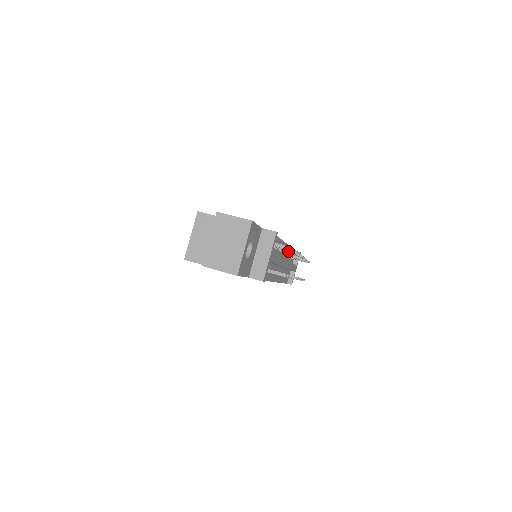
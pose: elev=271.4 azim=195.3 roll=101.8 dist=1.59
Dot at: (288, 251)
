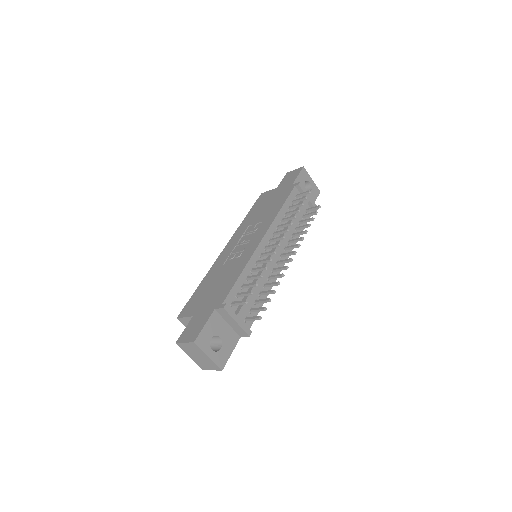
Dot at: (256, 278)
